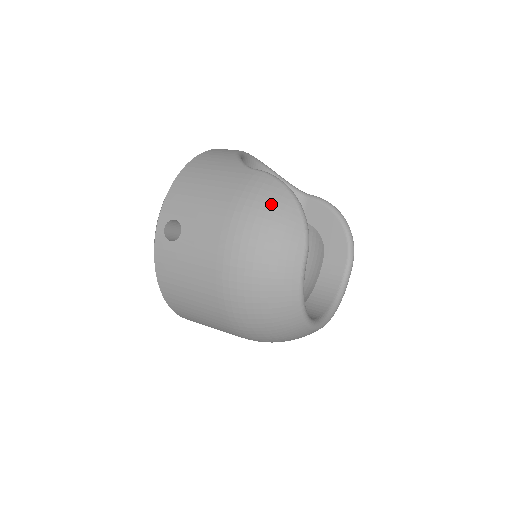
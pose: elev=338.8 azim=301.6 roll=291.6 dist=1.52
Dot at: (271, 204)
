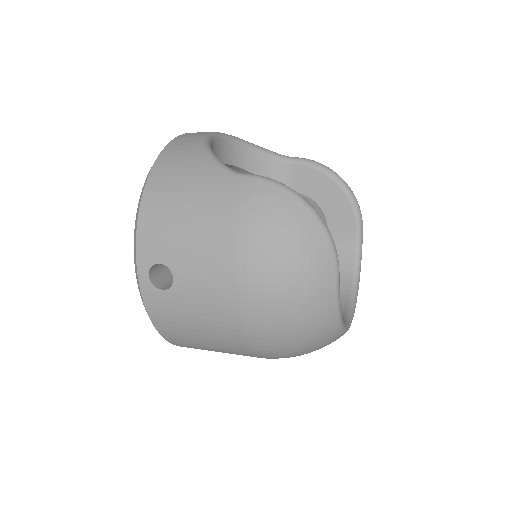
Dot at: (282, 224)
